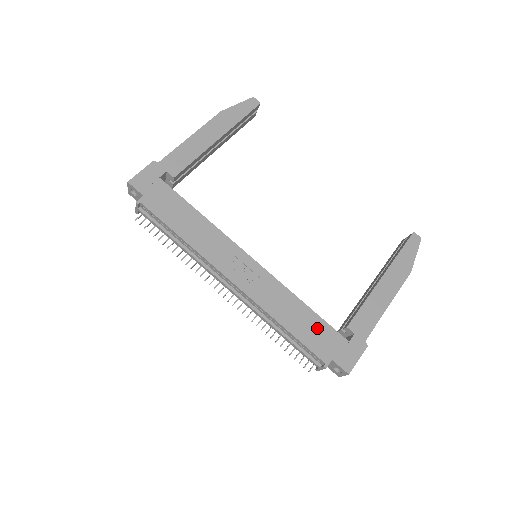
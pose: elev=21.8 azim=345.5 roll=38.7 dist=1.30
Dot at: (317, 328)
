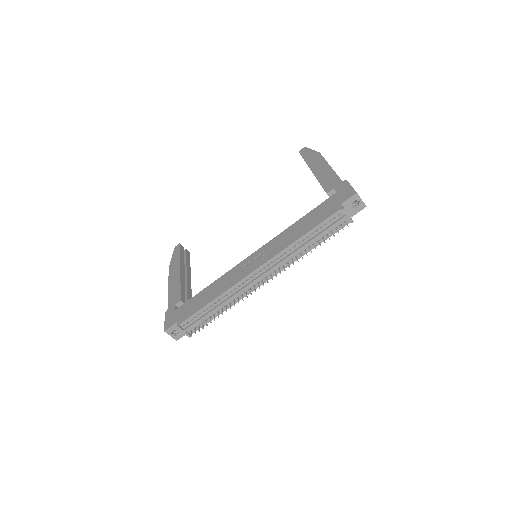
Dot at: (316, 214)
